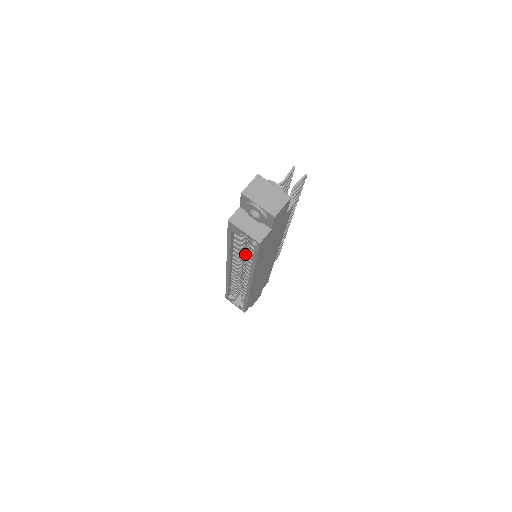
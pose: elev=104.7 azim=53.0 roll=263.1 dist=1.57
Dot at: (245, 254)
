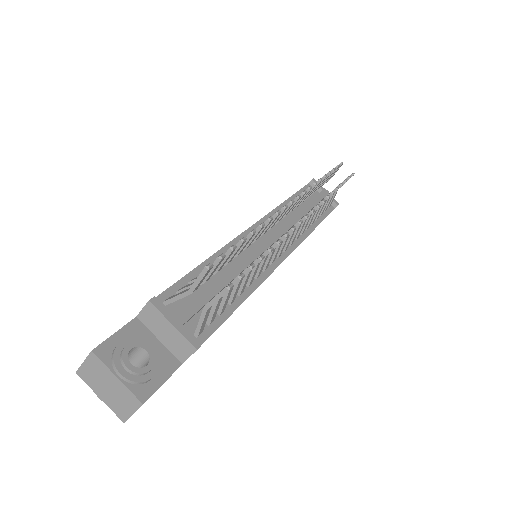
Dot at: occluded
